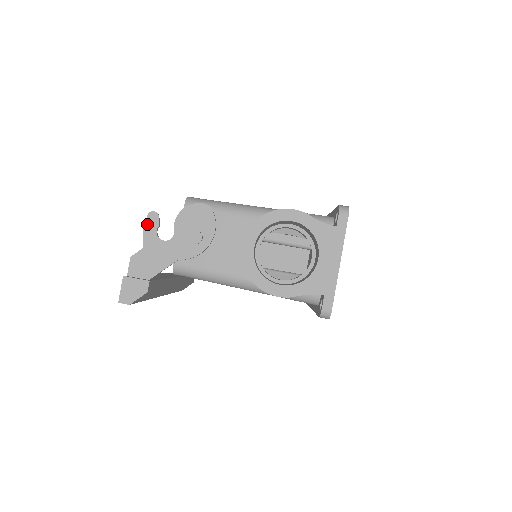
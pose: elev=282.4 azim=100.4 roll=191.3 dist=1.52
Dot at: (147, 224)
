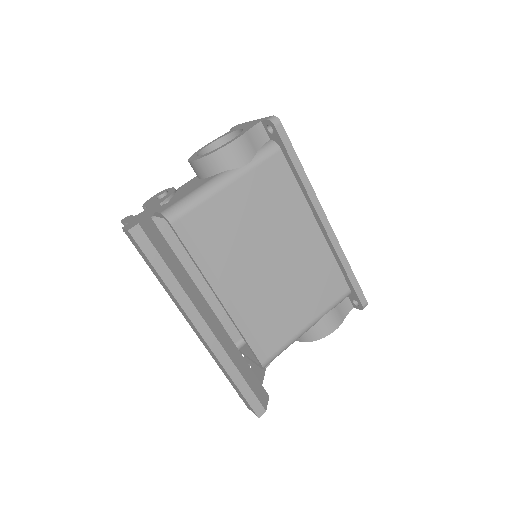
Dot at: (124, 221)
